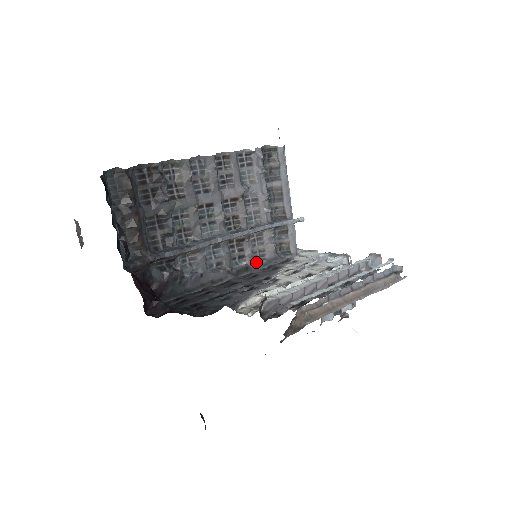
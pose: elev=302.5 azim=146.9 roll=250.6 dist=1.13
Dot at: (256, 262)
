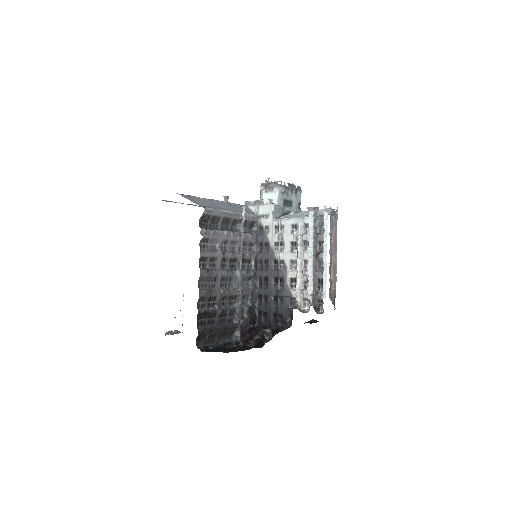
Dot at: (253, 250)
